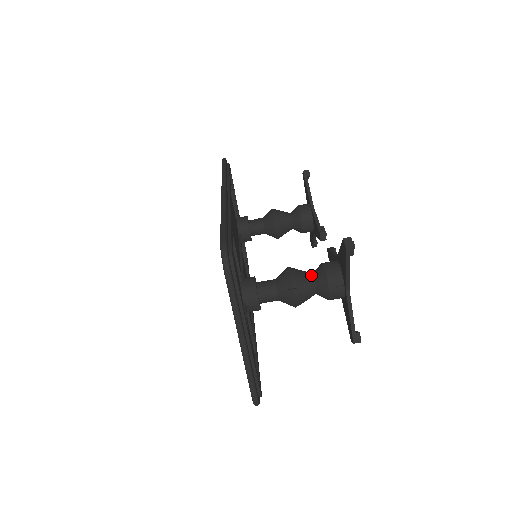
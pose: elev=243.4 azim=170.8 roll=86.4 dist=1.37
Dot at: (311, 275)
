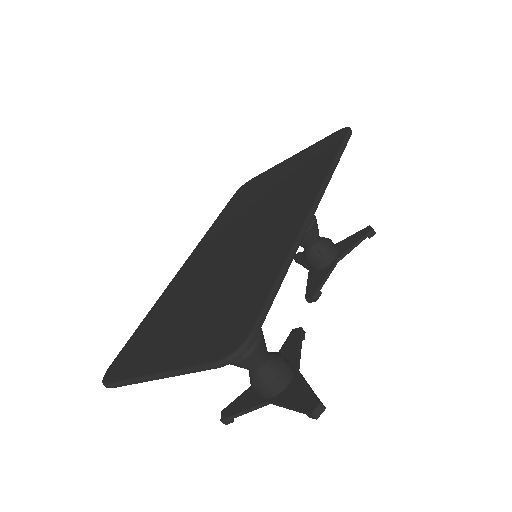
Dot at: (266, 360)
